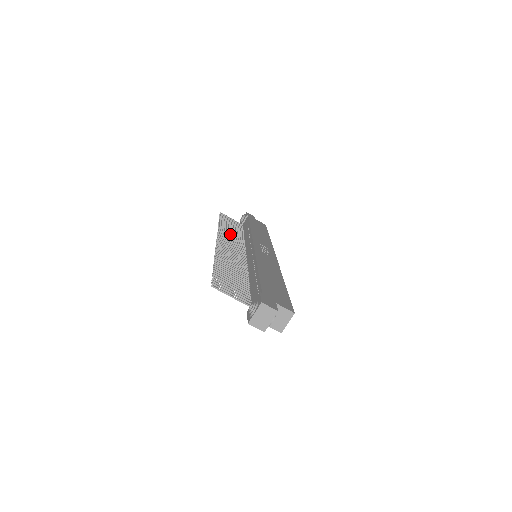
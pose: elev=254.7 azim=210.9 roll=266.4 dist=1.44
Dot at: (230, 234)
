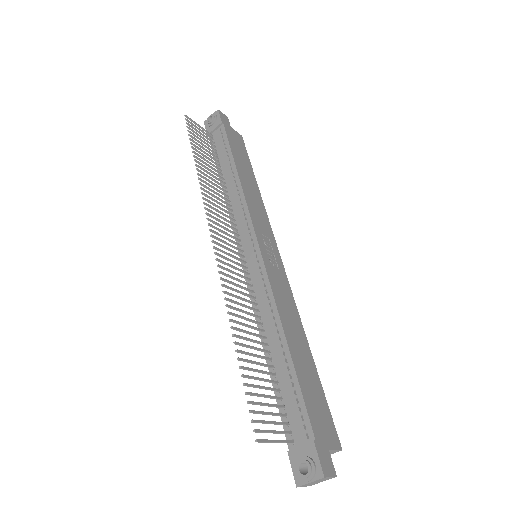
Dot at: (215, 196)
